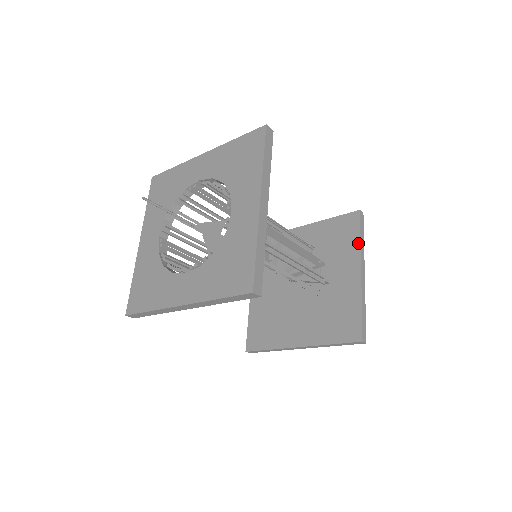
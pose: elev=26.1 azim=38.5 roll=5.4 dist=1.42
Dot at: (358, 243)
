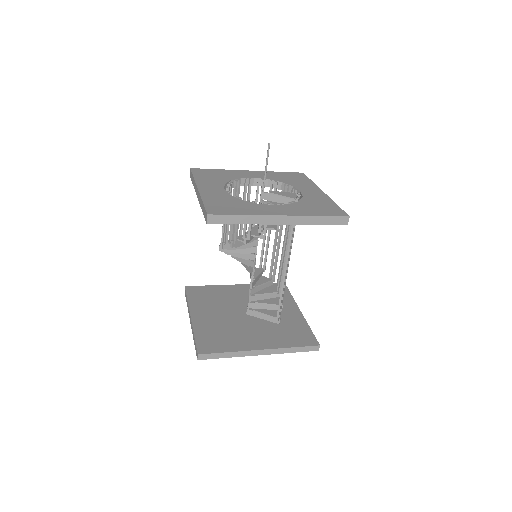
Dot at: (291, 297)
